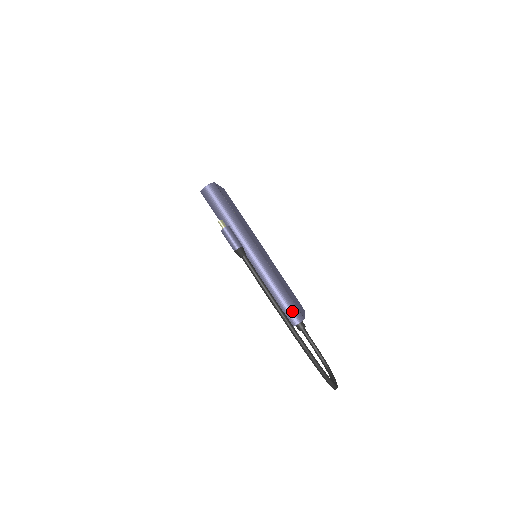
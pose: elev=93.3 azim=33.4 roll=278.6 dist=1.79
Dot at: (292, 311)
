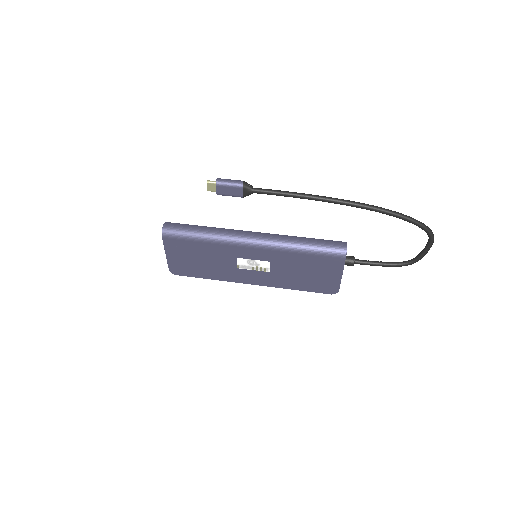
Dot at: (331, 241)
